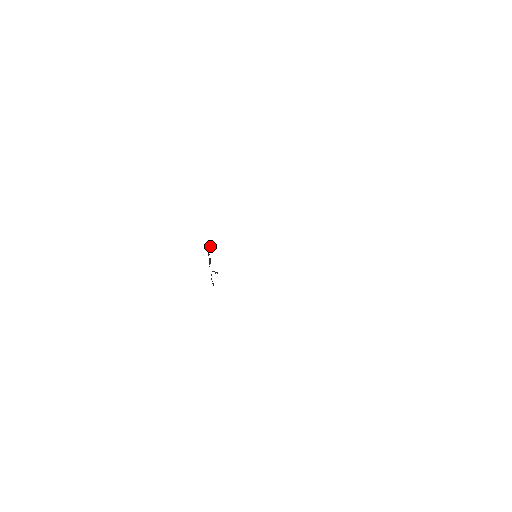
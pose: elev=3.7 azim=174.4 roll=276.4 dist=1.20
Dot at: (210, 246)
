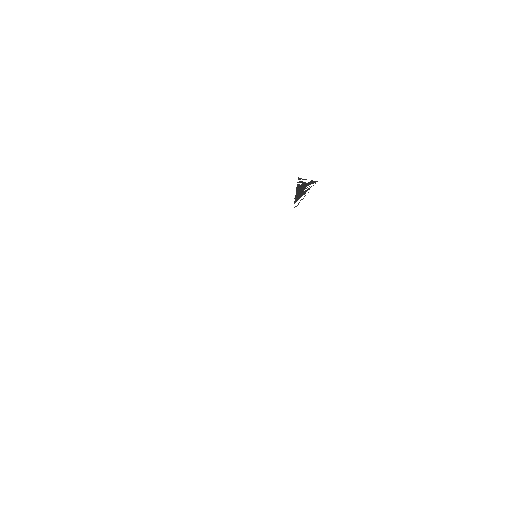
Dot at: occluded
